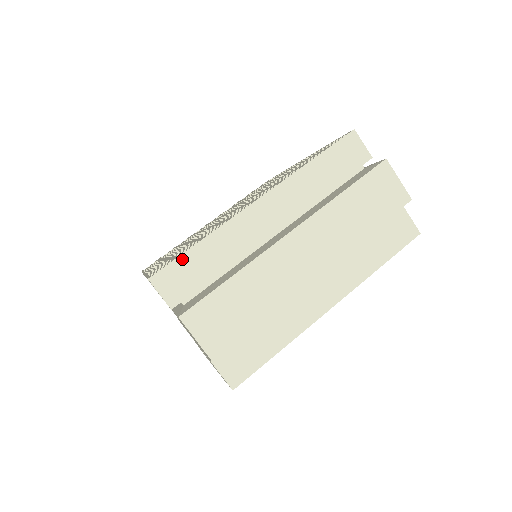
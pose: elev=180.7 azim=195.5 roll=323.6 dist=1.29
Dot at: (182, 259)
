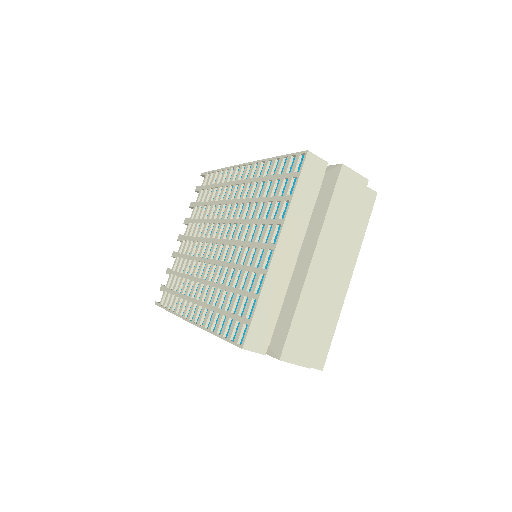
Dot at: (254, 321)
